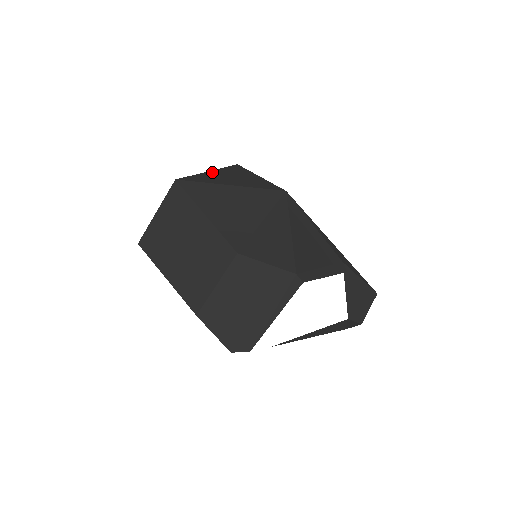
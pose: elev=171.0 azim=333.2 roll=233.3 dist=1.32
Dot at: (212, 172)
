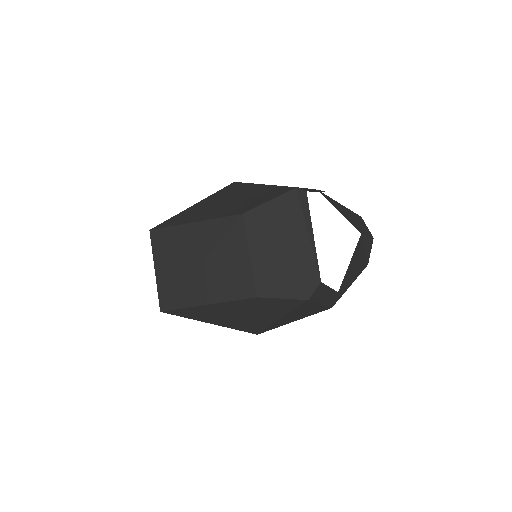
Dot at: occluded
